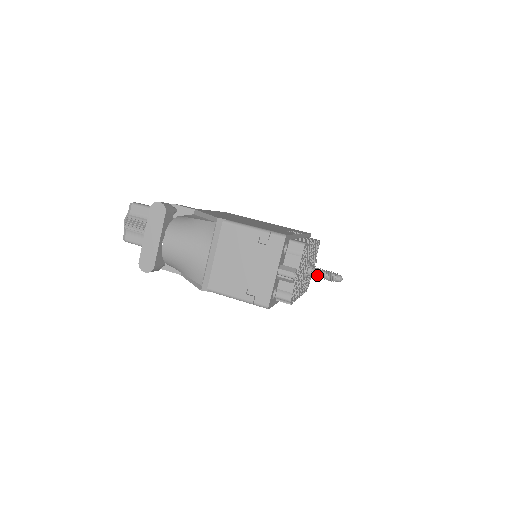
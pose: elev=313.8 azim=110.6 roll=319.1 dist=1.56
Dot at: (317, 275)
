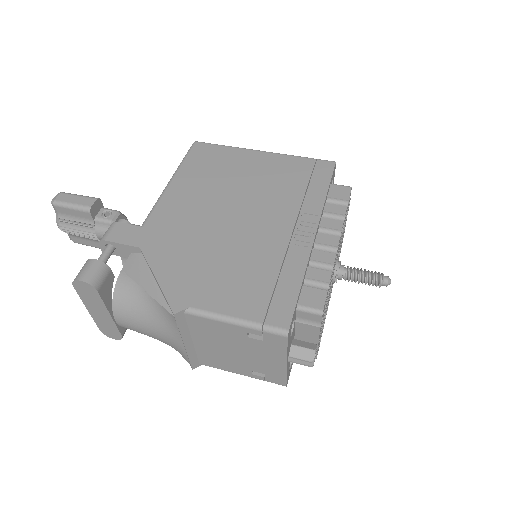
Dot at: occluded
